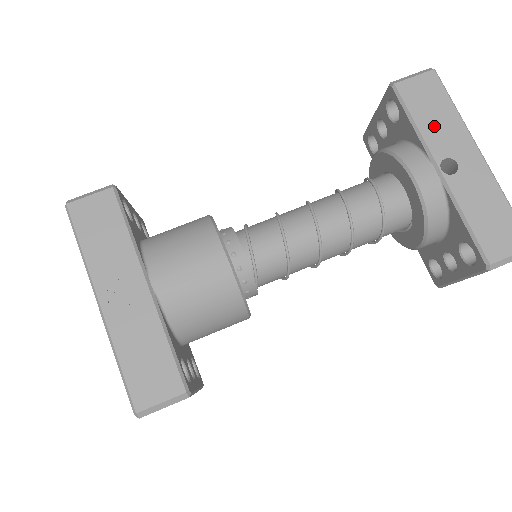
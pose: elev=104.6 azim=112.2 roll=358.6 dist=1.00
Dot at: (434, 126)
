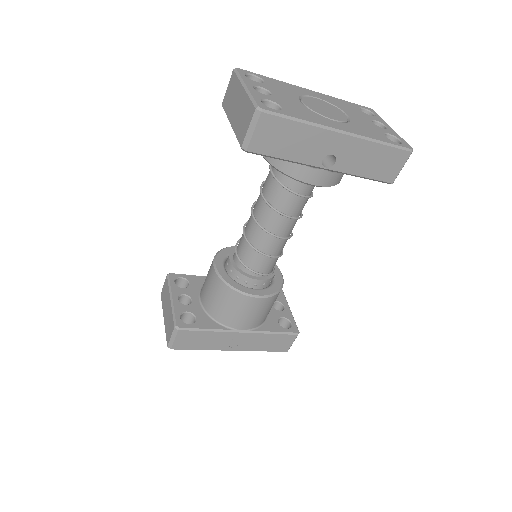
Dot at: (298, 149)
